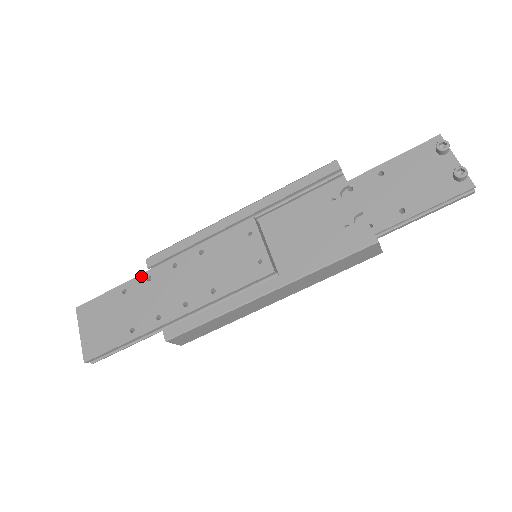
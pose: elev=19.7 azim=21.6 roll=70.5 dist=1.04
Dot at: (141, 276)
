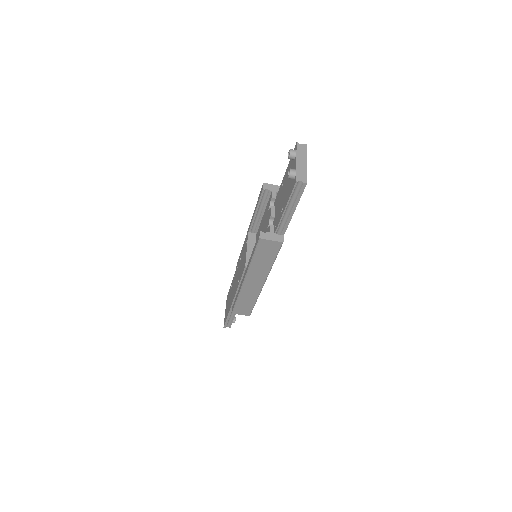
Dot at: occluded
